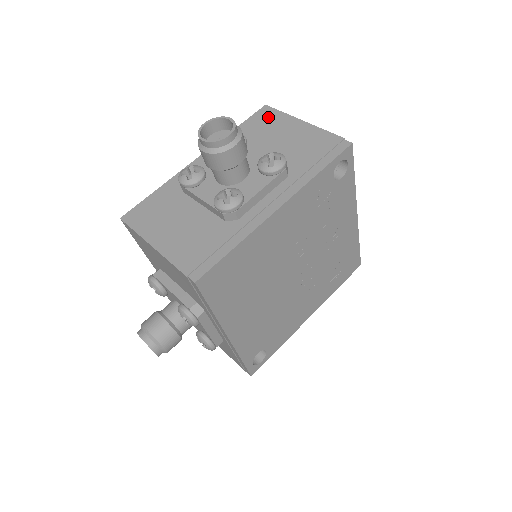
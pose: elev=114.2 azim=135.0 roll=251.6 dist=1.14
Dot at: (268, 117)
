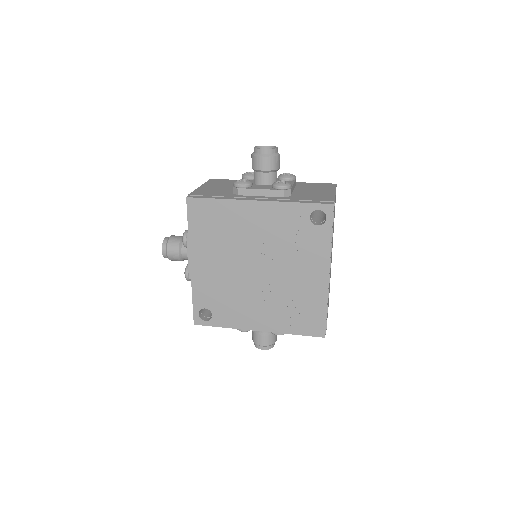
Dot at: (327, 186)
